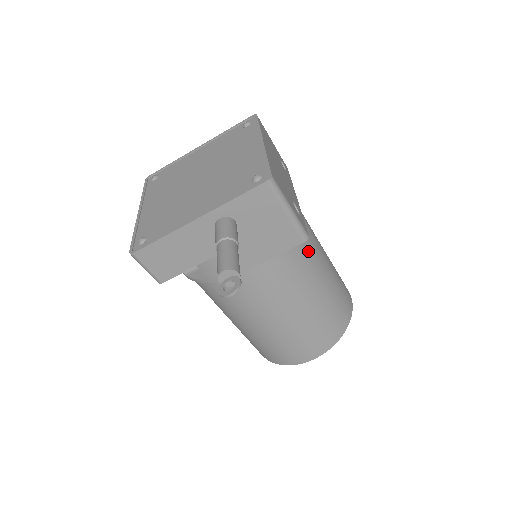
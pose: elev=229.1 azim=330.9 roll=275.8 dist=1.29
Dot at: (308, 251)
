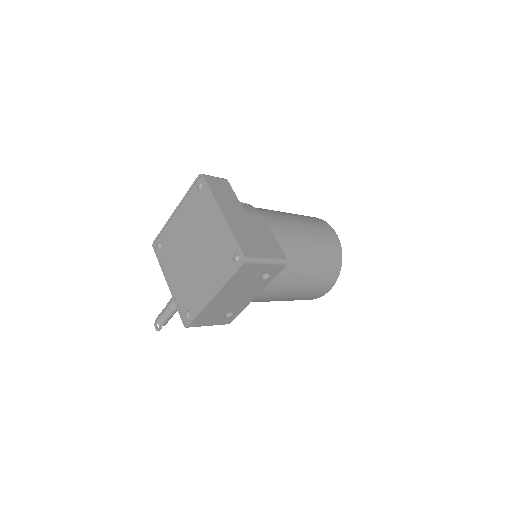
Dot at: occluded
